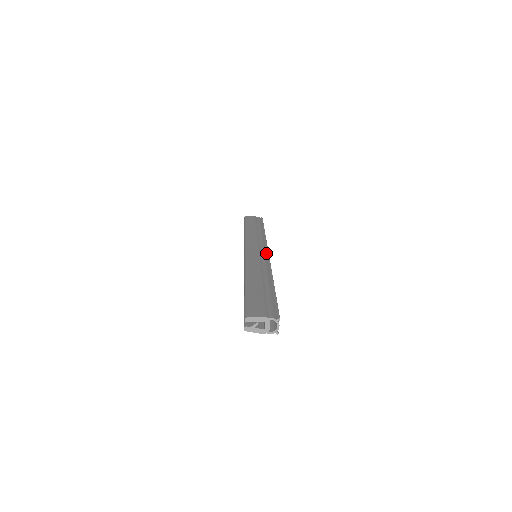
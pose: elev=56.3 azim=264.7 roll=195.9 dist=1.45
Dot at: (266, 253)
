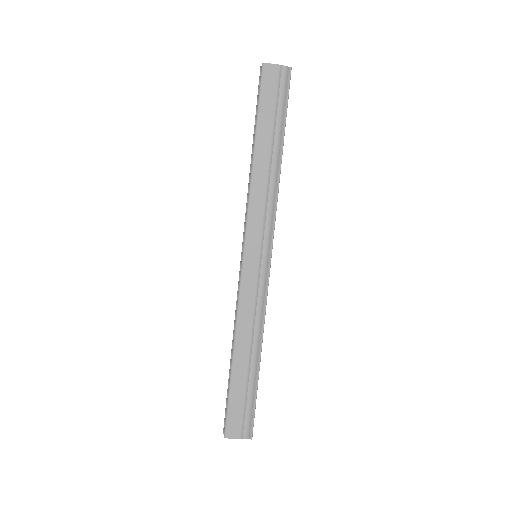
Dot at: (268, 263)
